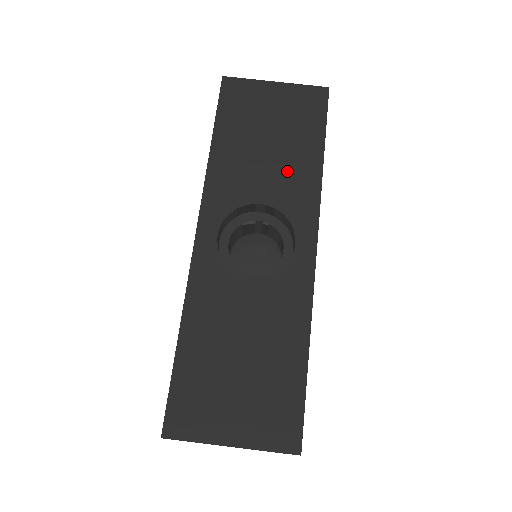
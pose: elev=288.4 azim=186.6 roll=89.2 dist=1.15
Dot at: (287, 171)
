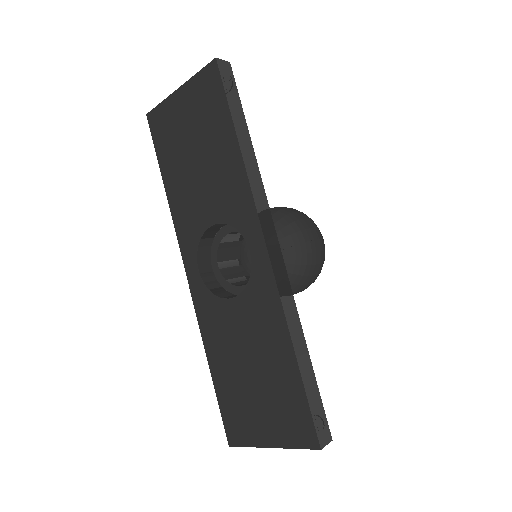
Dot at: (218, 179)
